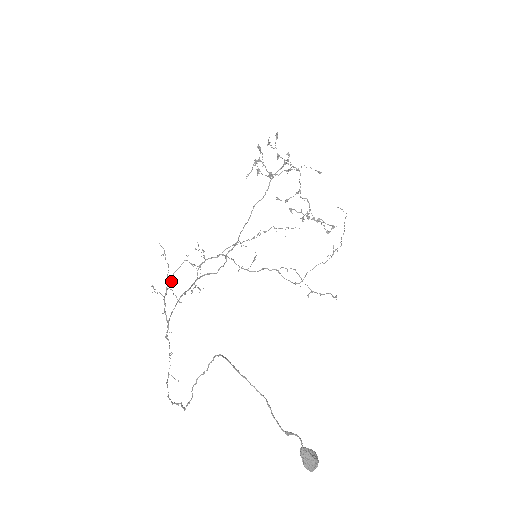
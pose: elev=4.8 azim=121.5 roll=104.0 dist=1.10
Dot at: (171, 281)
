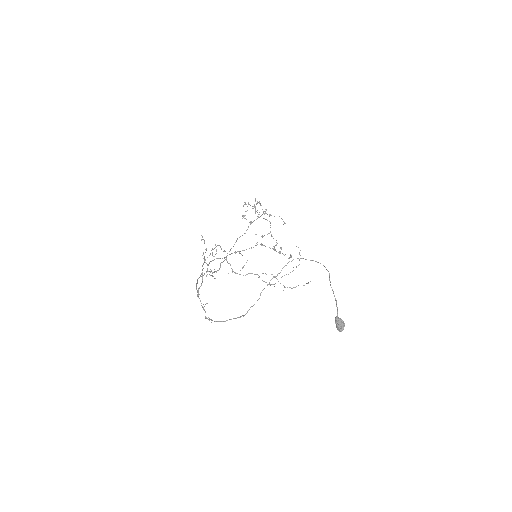
Dot at: (209, 255)
